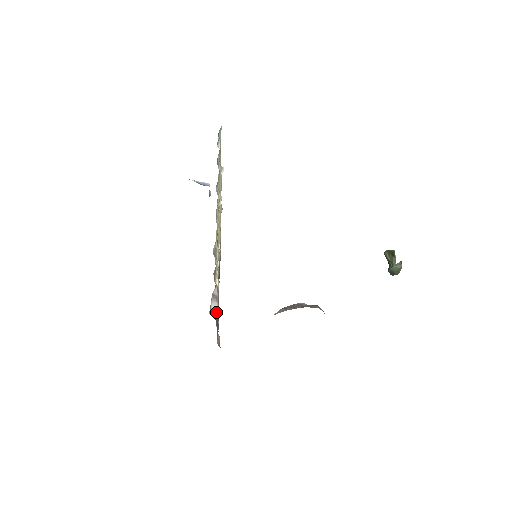
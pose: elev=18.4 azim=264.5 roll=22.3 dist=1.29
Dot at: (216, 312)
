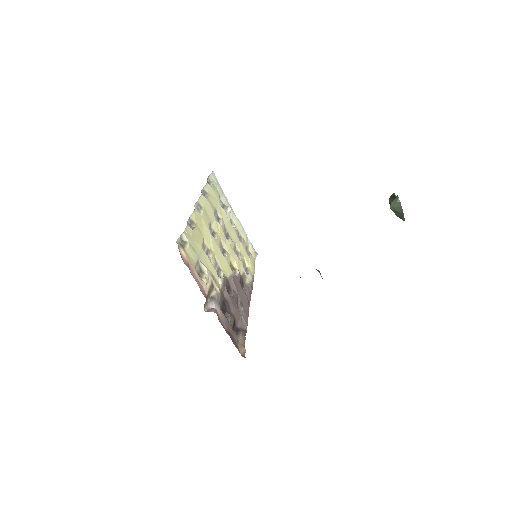
Dot at: (212, 309)
